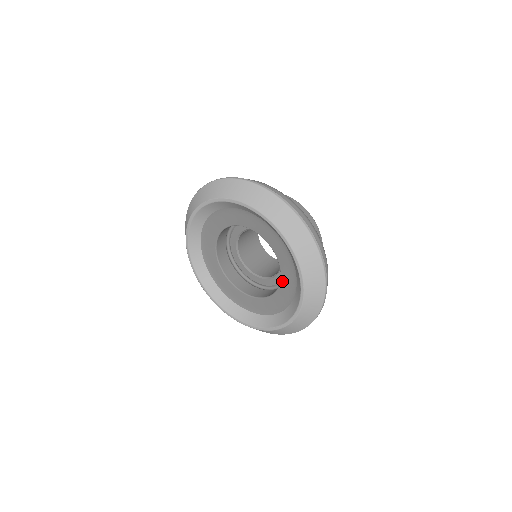
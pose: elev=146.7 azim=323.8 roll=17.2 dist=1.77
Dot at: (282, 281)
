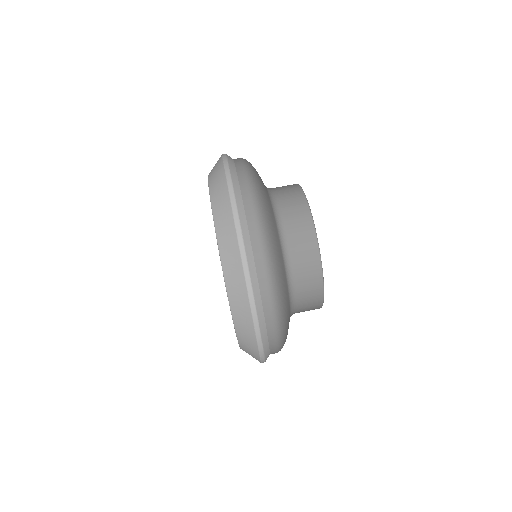
Dot at: occluded
